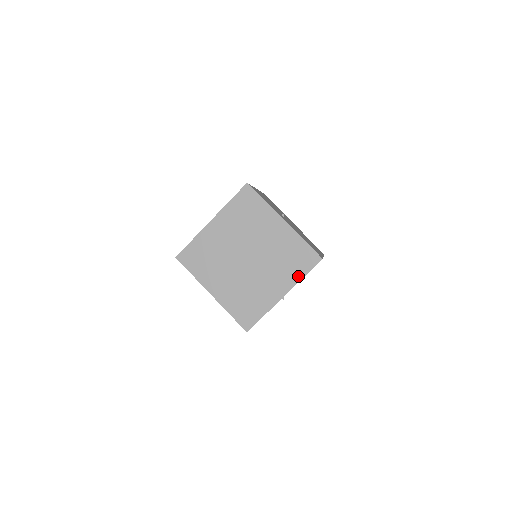
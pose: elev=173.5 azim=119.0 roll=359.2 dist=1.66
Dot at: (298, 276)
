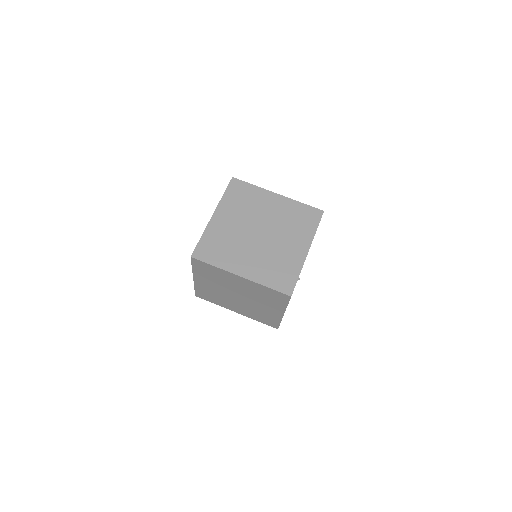
Dot at: (312, 231)
